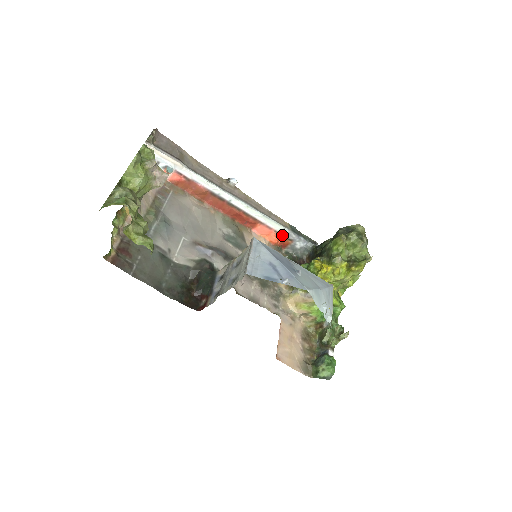
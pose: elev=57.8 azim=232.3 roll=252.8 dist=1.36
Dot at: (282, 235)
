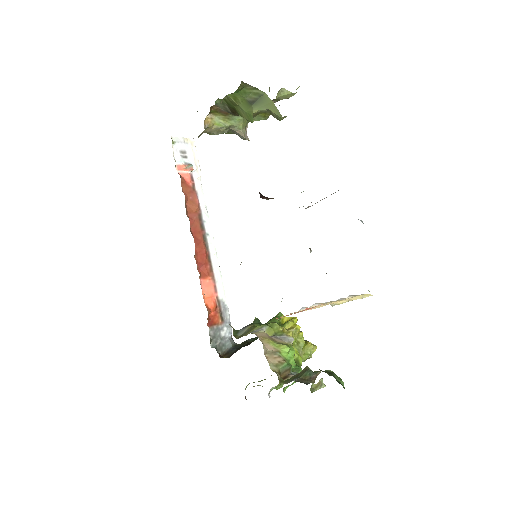
Dot at: (220, 307)
